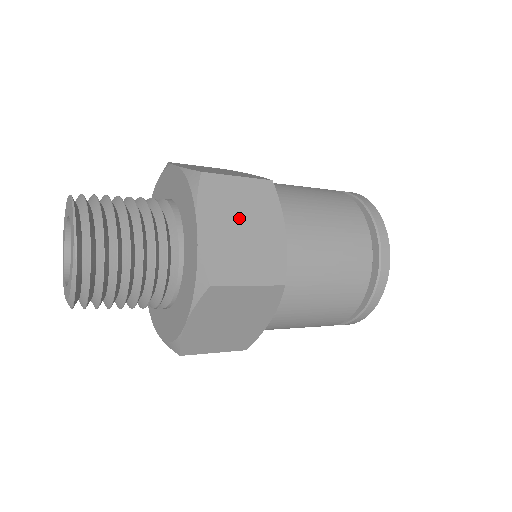
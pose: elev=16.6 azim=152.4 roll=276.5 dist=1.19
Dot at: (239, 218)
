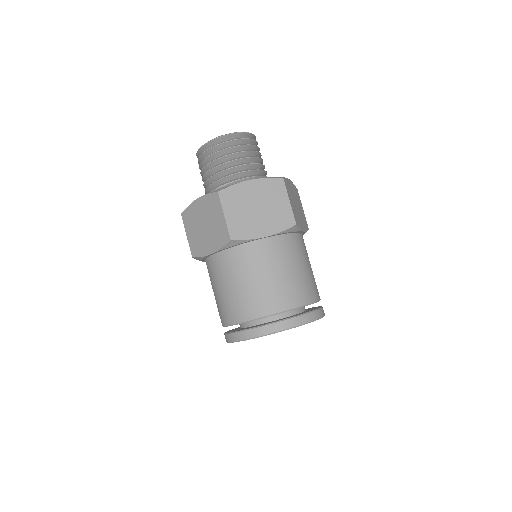
Dot at: (298, 204)
